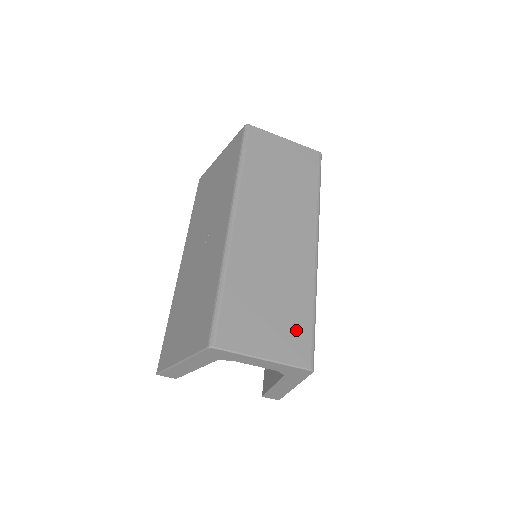
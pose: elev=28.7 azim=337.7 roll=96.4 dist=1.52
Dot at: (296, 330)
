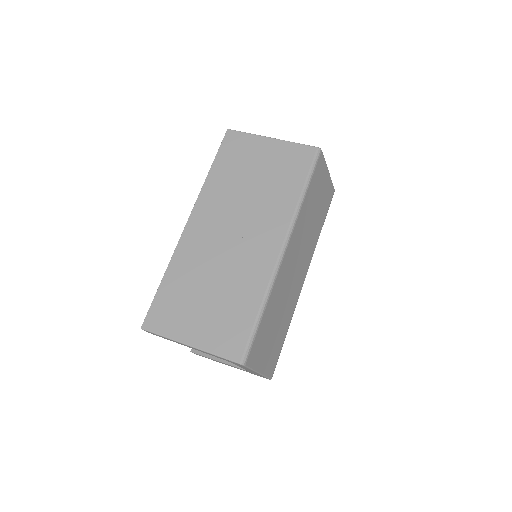
Dot at: (277, 350)
